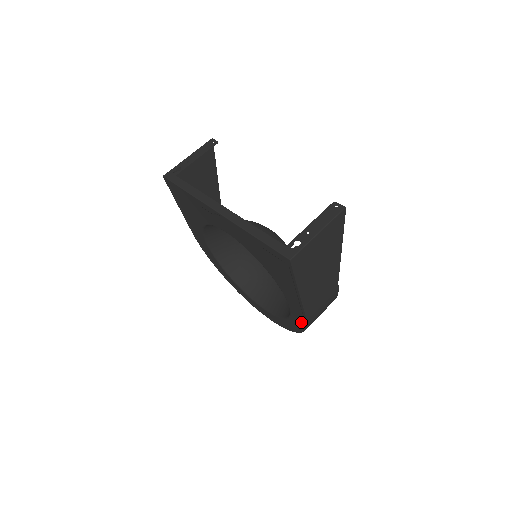
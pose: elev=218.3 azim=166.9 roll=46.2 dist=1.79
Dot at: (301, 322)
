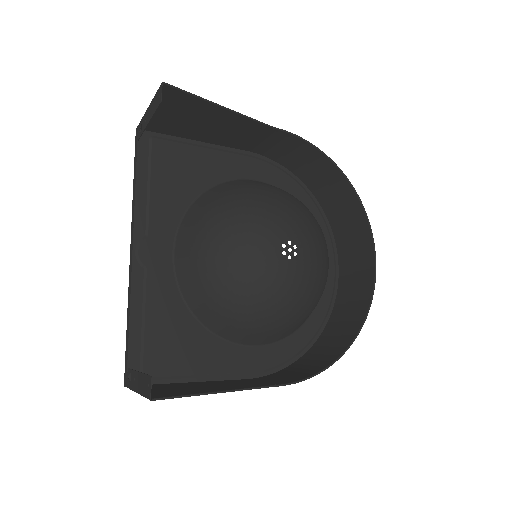
Dot at: (275, 362)
